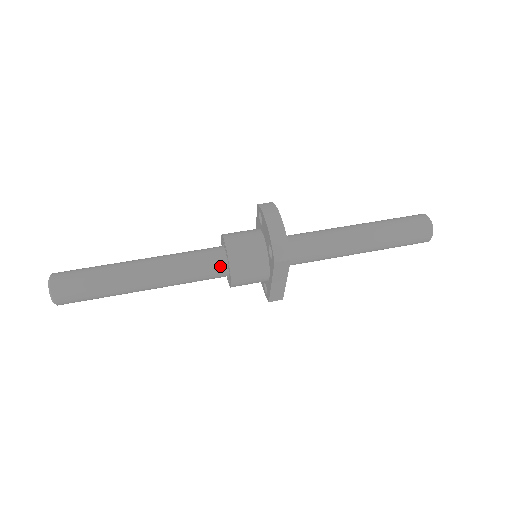
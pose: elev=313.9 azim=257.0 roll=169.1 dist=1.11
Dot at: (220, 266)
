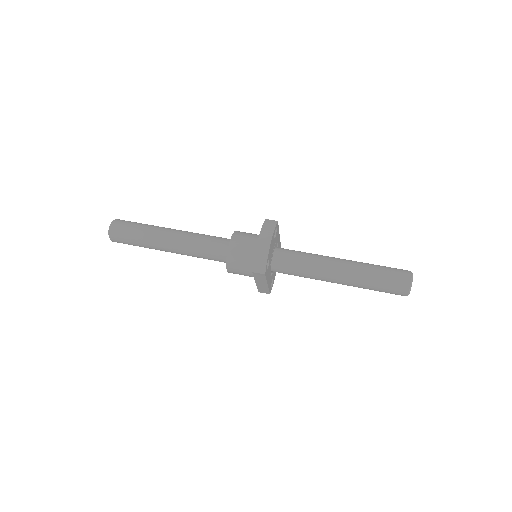
Dot at: (223, 256)
